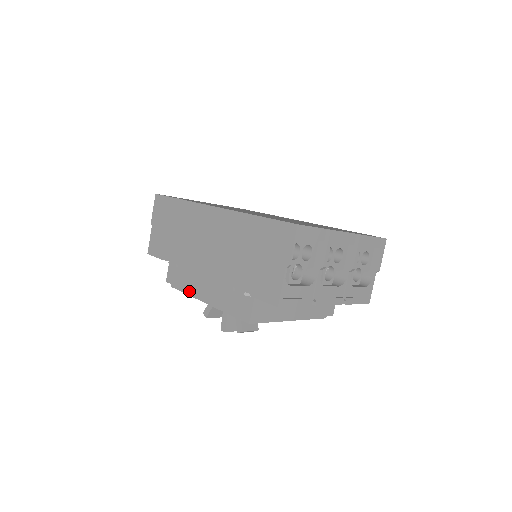
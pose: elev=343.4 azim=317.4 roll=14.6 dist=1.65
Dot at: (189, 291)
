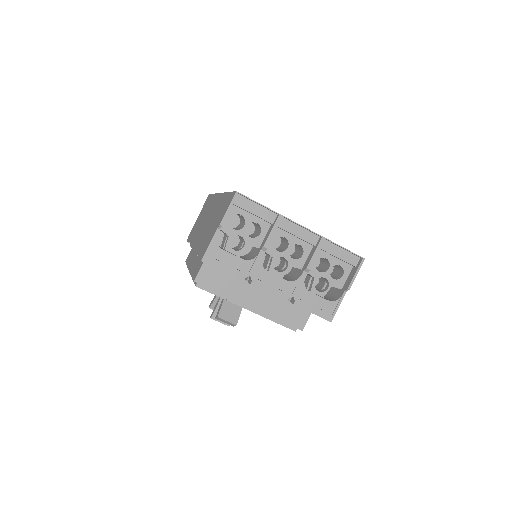
Dot at: (188, 266)
